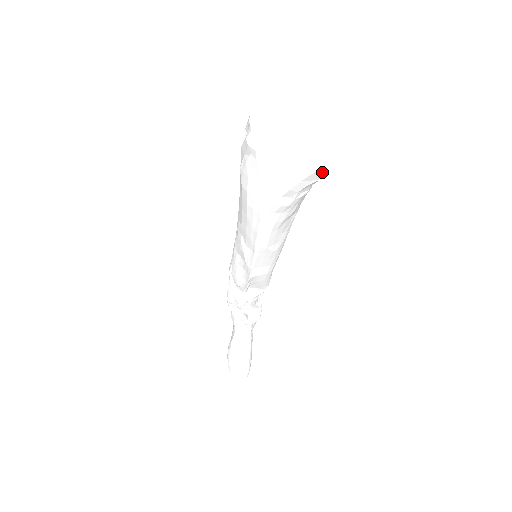
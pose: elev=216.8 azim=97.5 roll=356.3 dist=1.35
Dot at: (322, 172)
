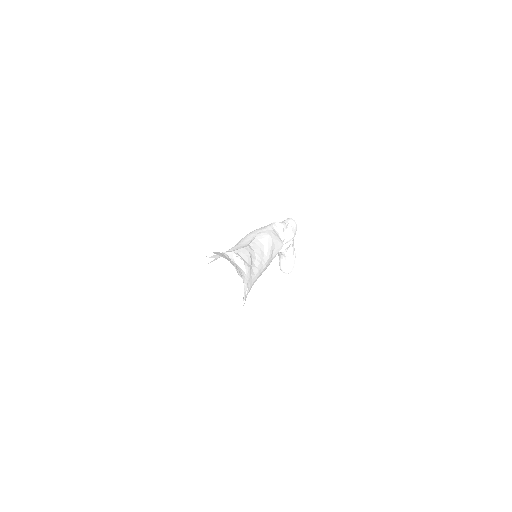
Dot at: occluded
